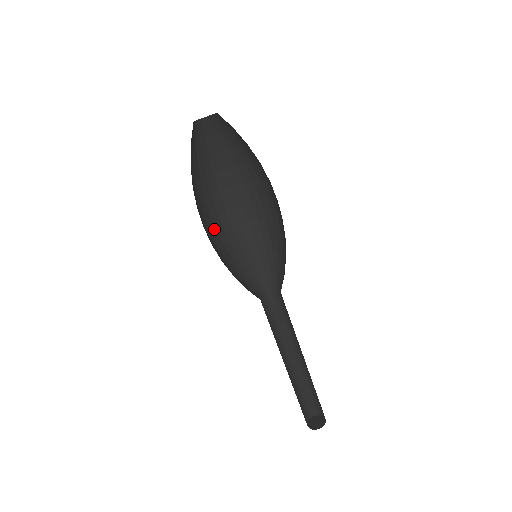
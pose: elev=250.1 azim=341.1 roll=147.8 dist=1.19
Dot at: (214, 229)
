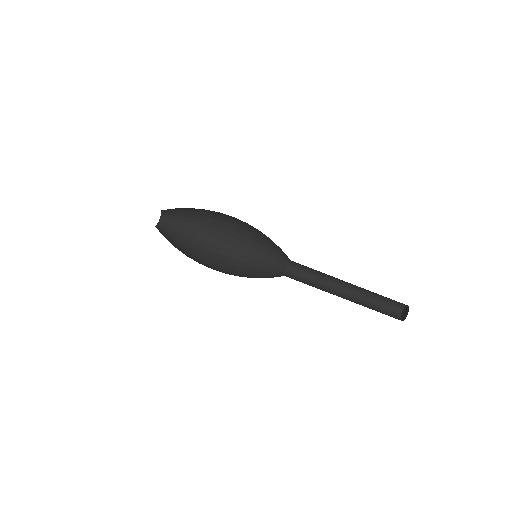
Dot at: occluded
